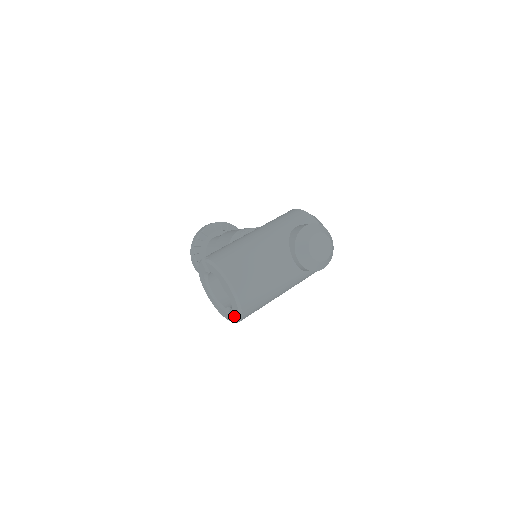
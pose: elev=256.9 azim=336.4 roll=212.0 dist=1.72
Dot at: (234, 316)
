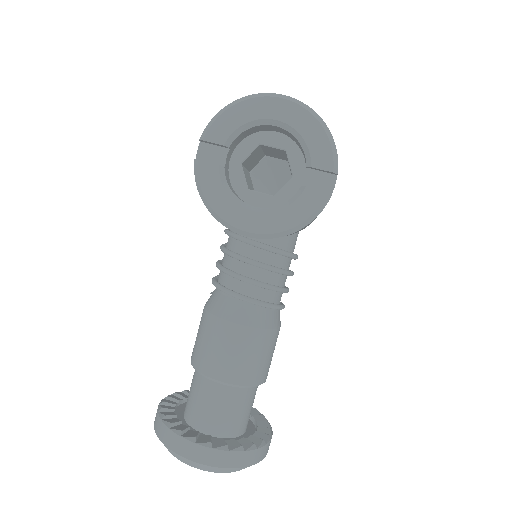
Dot at: (322, 153)
